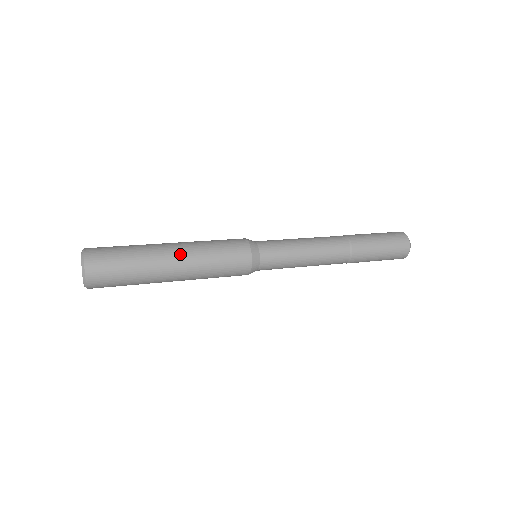
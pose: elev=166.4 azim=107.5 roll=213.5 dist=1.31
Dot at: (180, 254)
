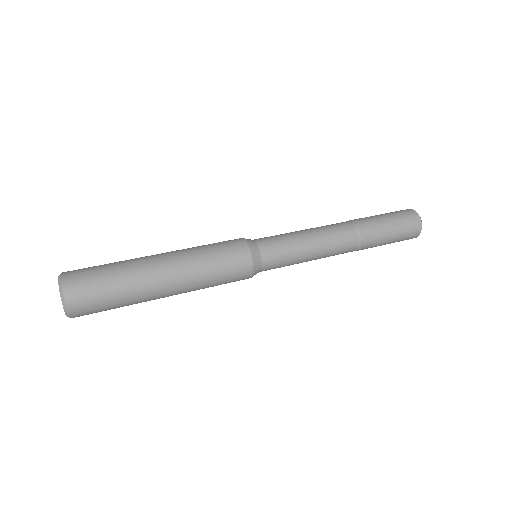
Dot at: (174, 276)
